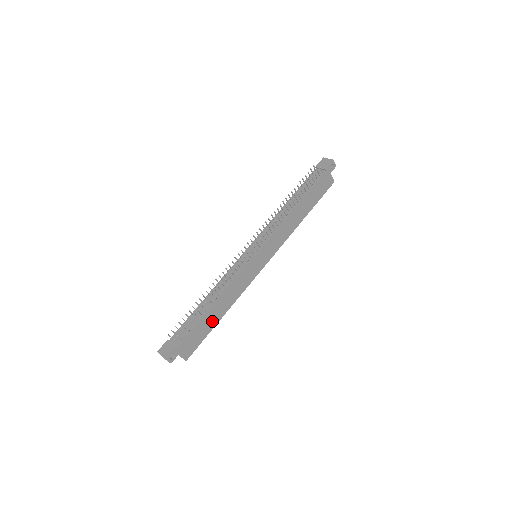
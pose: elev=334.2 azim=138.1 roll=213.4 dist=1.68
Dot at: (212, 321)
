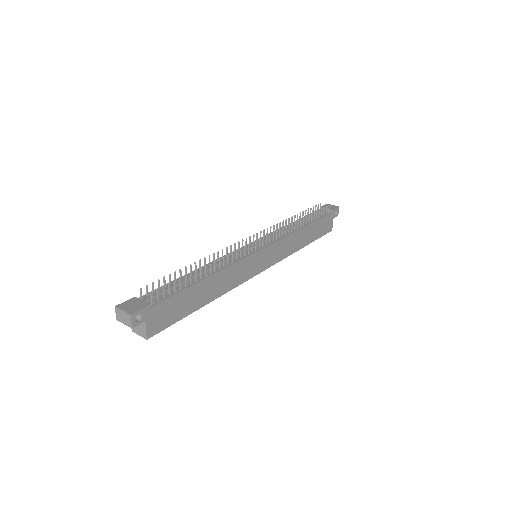
Dot at: (196, 301)
